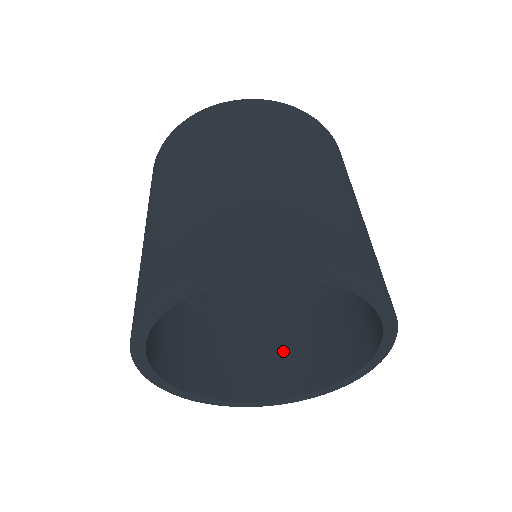
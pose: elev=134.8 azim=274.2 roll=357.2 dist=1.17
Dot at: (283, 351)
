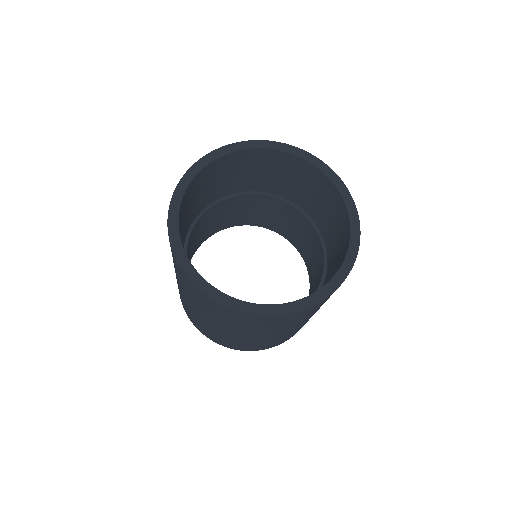
Dot at: (280, 218)
